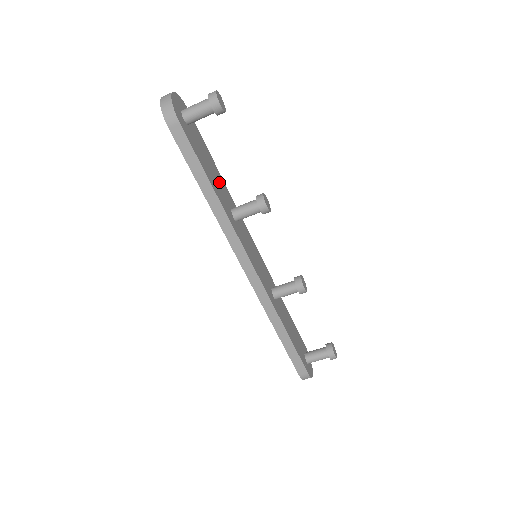
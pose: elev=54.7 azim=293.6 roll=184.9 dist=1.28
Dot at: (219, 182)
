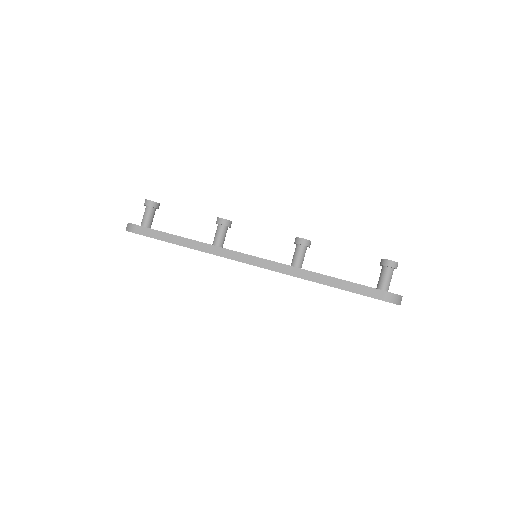
Dot at: occluded
